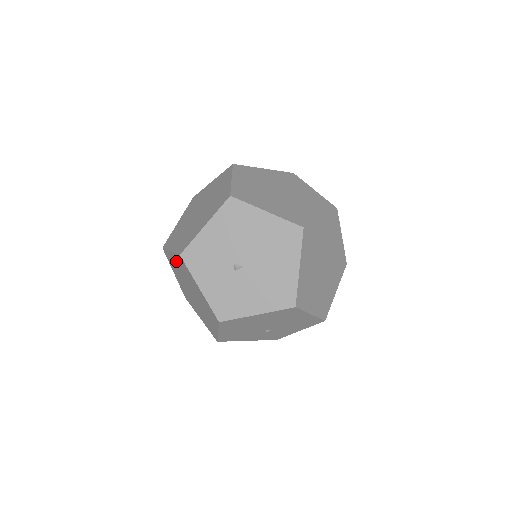
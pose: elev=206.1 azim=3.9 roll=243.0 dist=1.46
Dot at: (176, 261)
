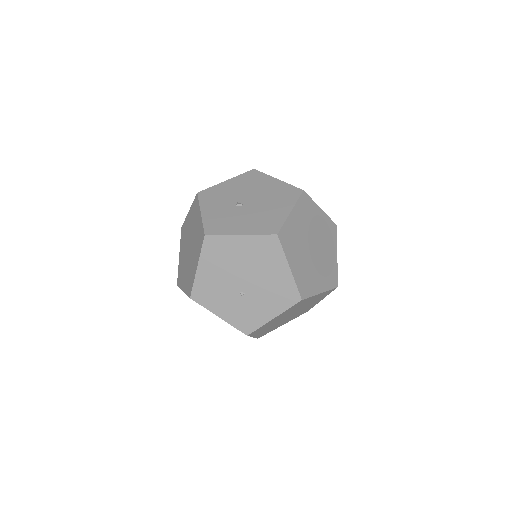
Dot at: (190, 217)
